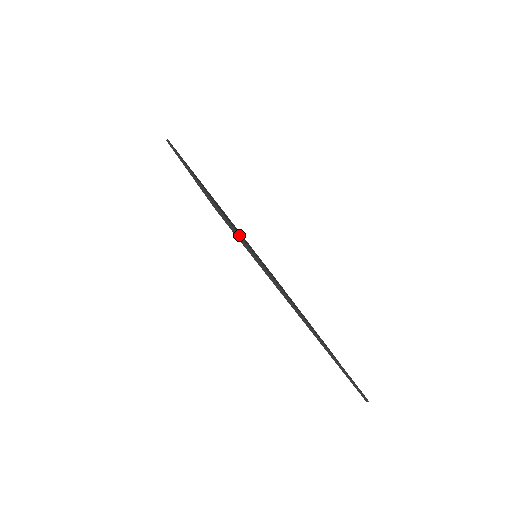
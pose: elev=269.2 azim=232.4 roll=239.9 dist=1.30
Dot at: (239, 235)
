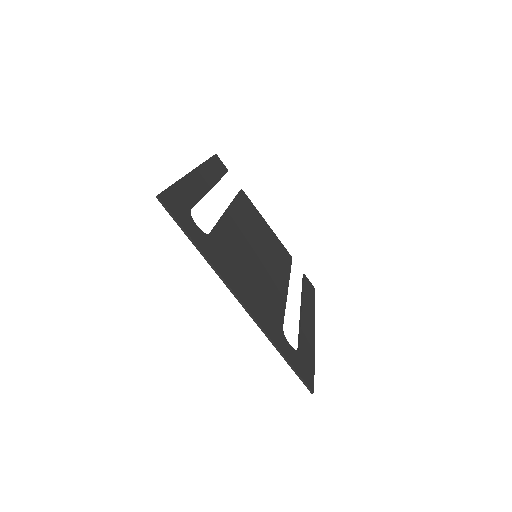
Dot at: occluded
